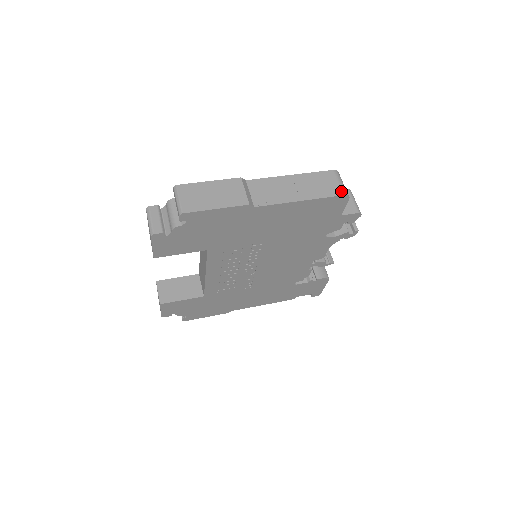
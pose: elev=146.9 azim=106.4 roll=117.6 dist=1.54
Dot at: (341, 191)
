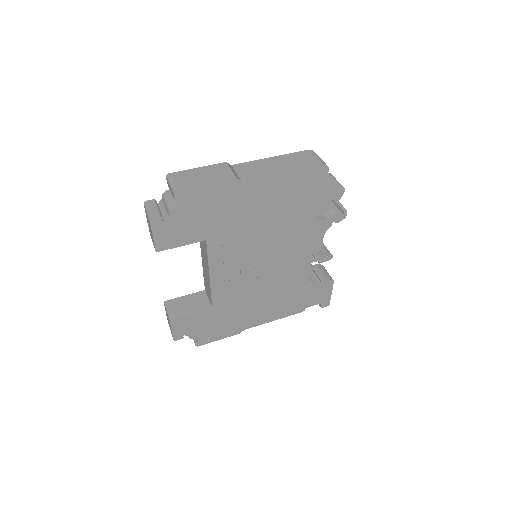
Dot at: (319, 162)
